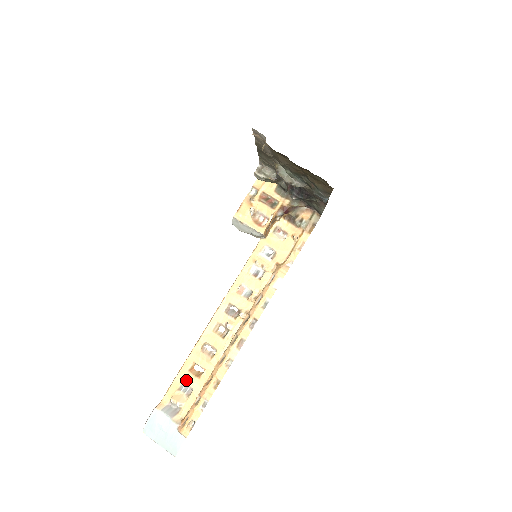
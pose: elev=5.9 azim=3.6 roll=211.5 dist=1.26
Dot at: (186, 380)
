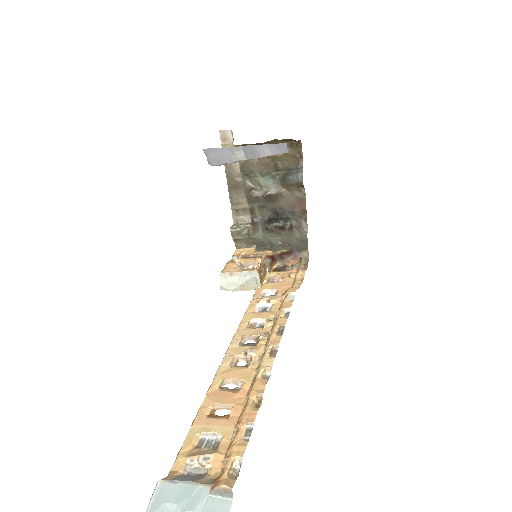
Dot at: (206, 428)
